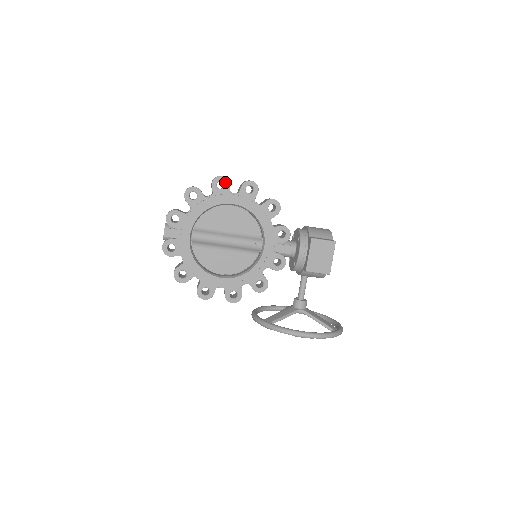
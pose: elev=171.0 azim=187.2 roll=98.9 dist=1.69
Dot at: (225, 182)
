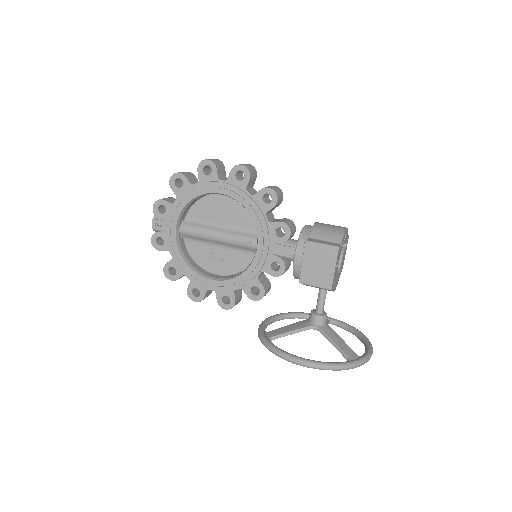
Dot at: (211, 167)
